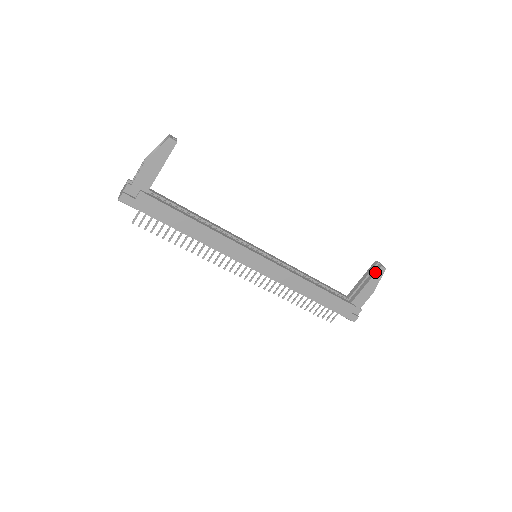
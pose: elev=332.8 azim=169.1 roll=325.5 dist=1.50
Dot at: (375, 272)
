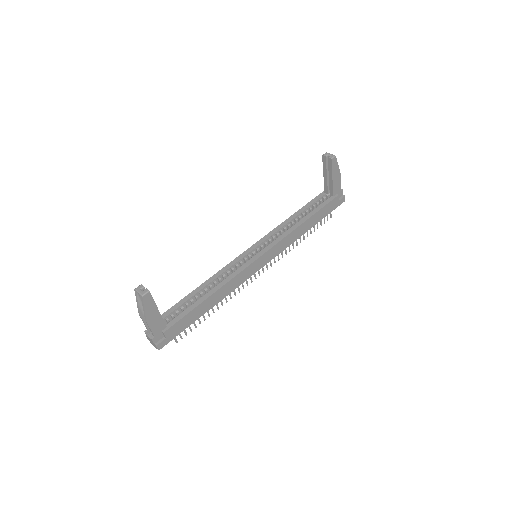
Dot at: (331, 166)
